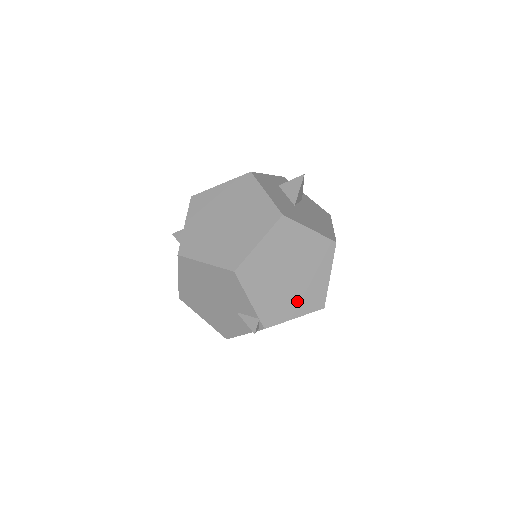
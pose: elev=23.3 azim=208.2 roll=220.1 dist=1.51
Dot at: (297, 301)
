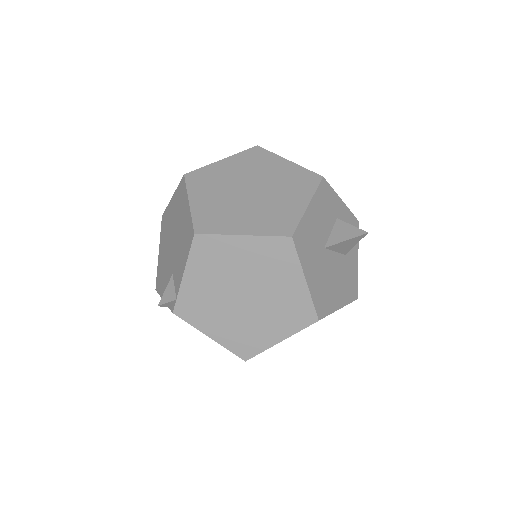
Dot at: (226, 326)
